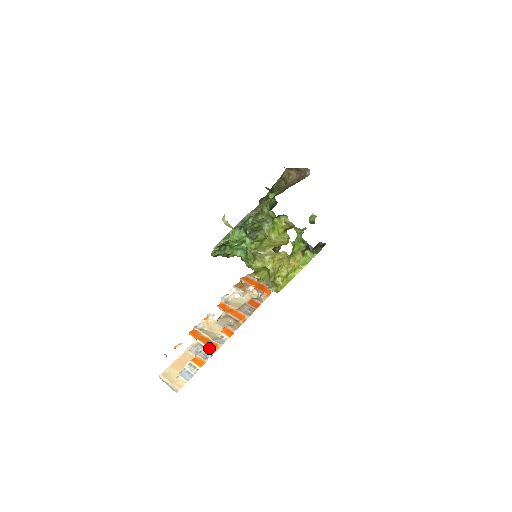
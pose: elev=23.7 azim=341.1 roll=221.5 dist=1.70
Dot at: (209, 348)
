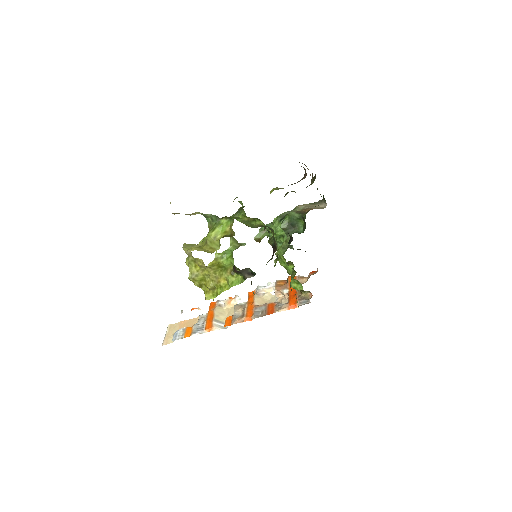
Dot at: (205, 326)
